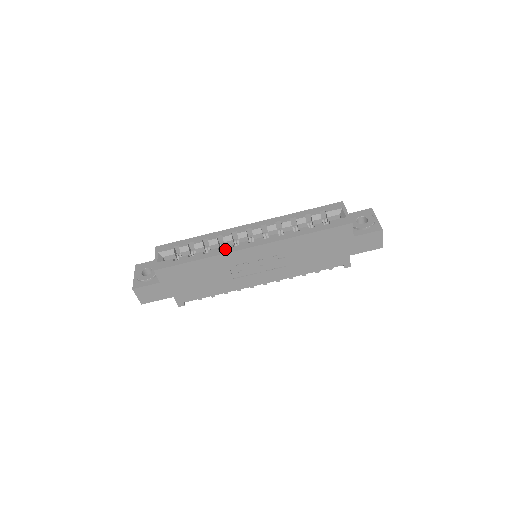
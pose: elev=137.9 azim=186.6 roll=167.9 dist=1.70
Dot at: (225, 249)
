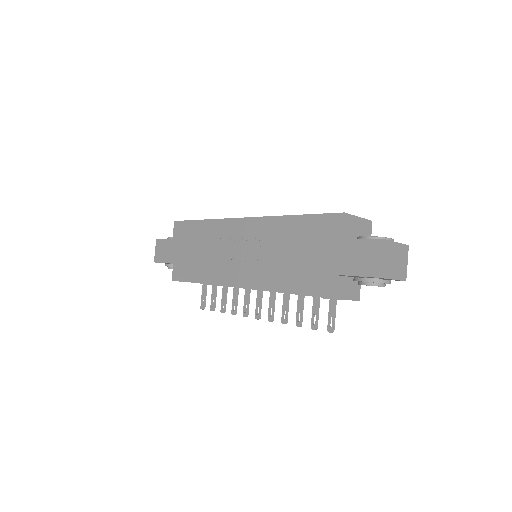
Dot at: occluded
